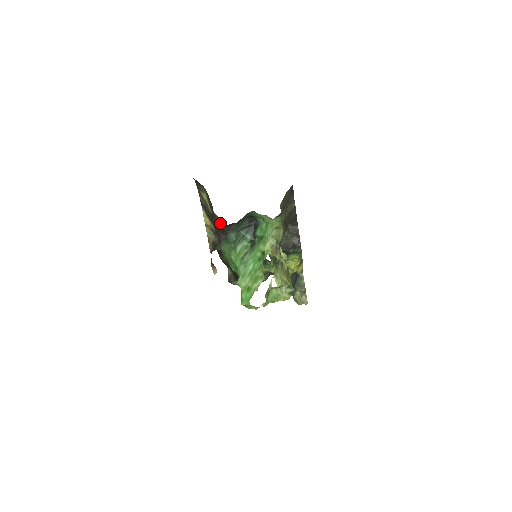
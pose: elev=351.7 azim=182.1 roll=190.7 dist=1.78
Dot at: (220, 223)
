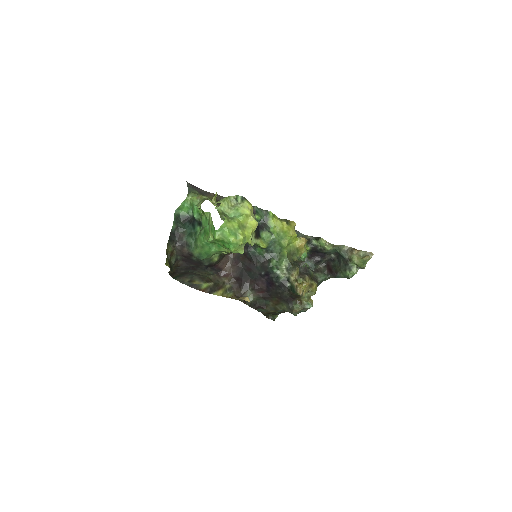
Dot at: (216, 275)
